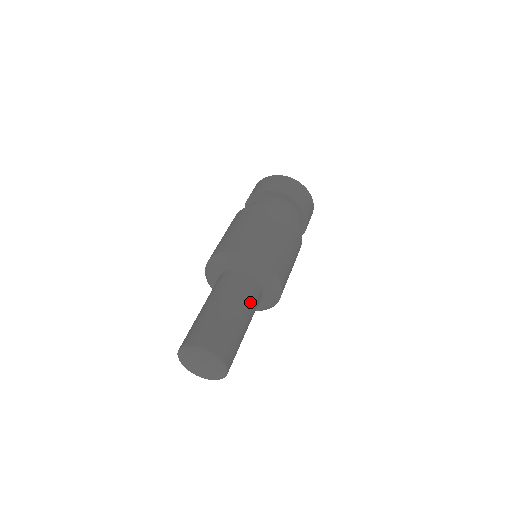
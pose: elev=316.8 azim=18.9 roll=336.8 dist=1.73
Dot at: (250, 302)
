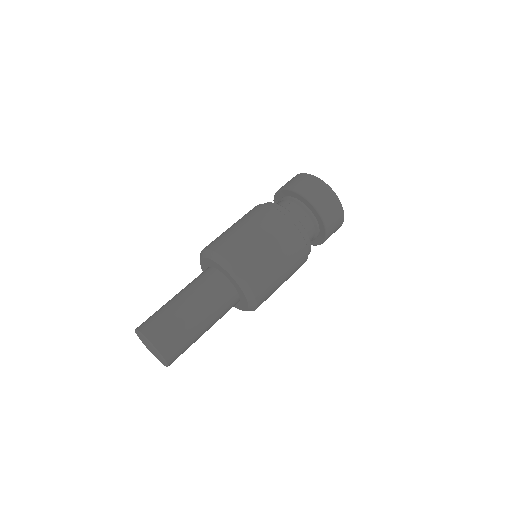
Dot at: (220, 318)
